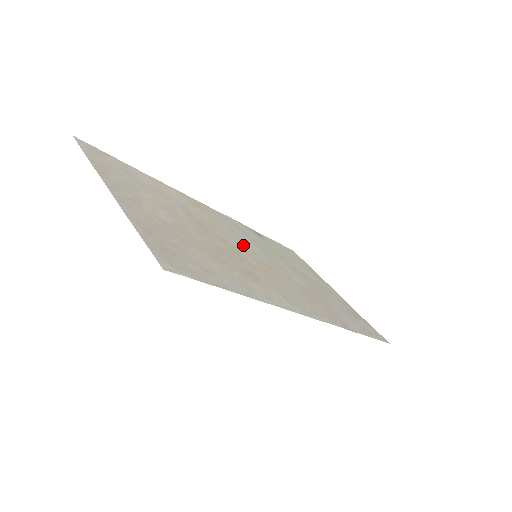
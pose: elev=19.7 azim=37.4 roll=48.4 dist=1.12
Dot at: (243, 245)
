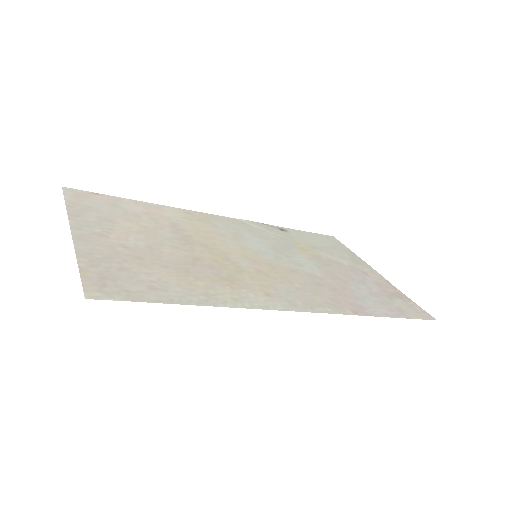
Dot at: (243, 248)
